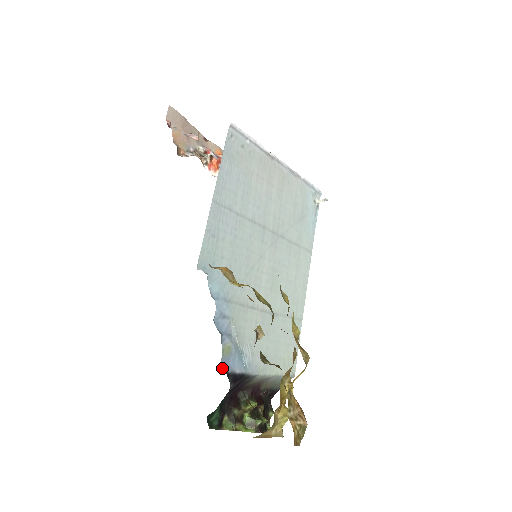
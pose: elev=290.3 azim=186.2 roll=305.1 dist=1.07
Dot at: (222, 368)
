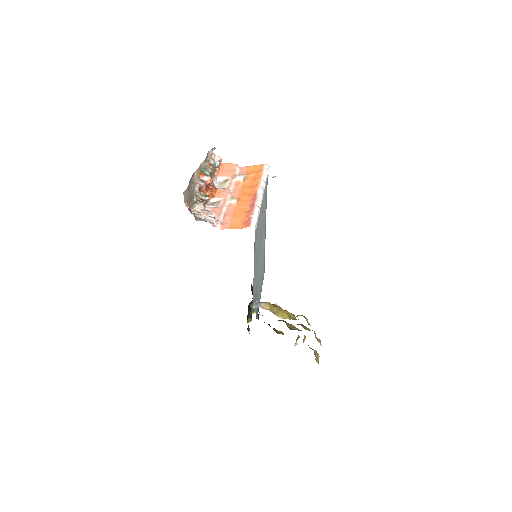
Dot at: occluded
